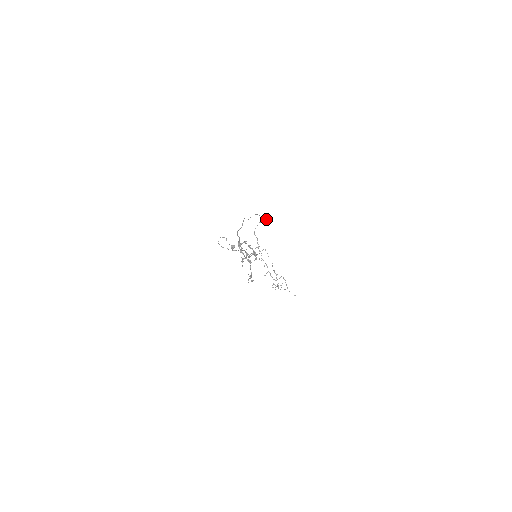
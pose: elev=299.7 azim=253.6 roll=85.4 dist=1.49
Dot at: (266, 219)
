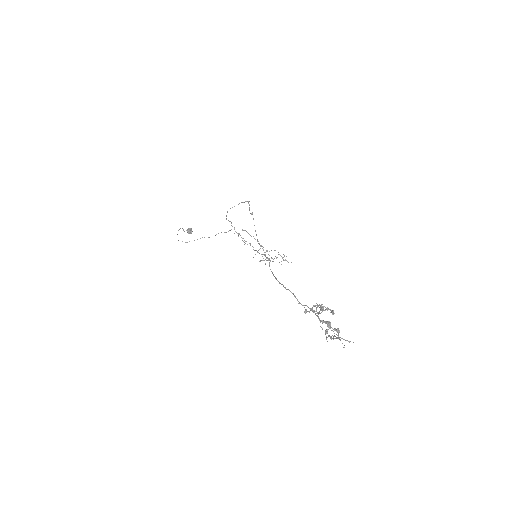
Dot at: (242, 202)
